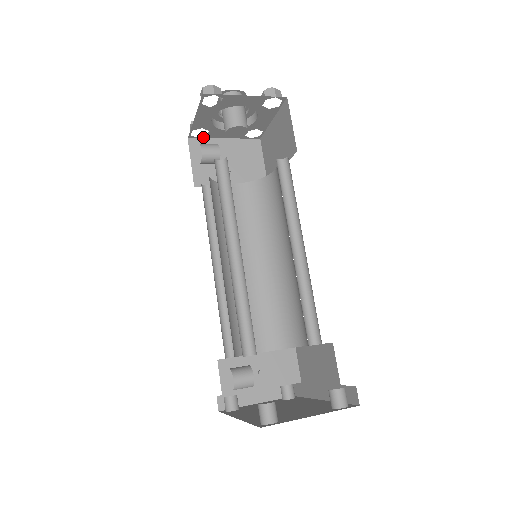
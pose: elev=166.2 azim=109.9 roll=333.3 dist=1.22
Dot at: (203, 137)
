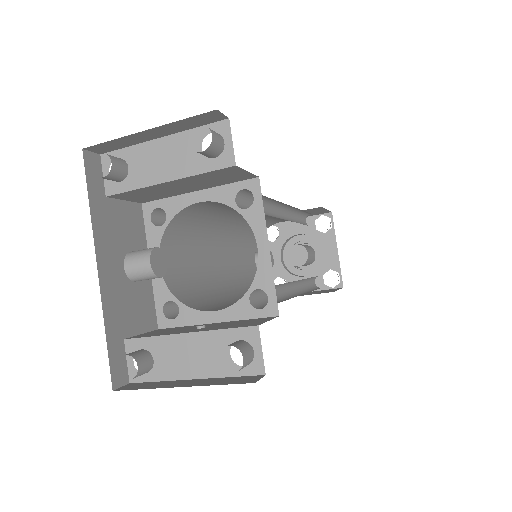
Dot at: occluded
